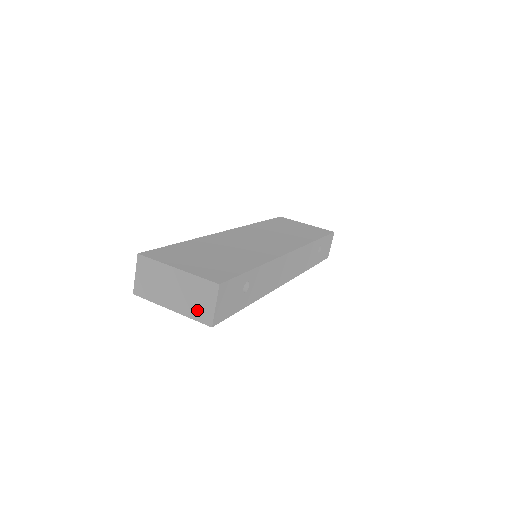
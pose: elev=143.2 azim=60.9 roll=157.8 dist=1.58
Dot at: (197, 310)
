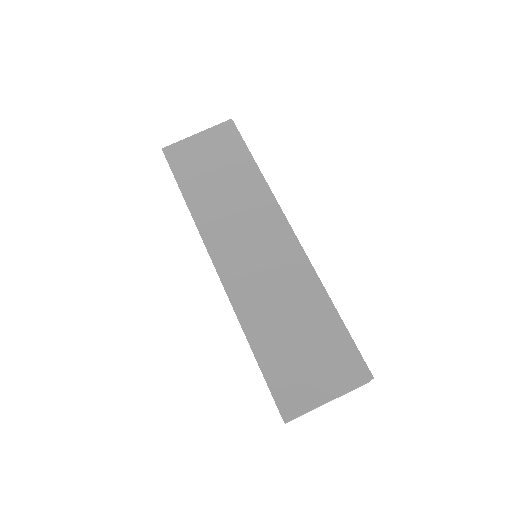
Dot at: occluded
